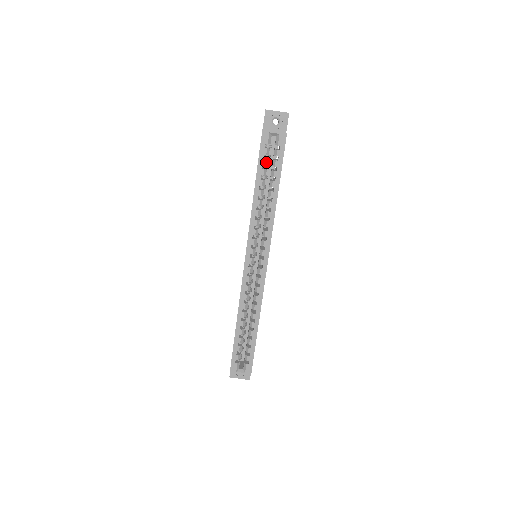
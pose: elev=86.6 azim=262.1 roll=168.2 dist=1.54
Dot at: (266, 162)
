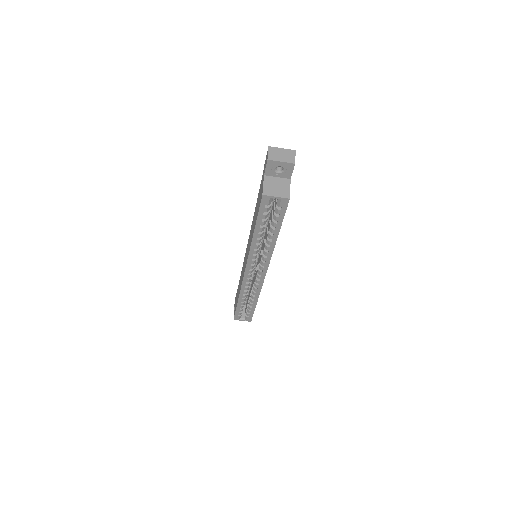
Dot at: (266, 216)
